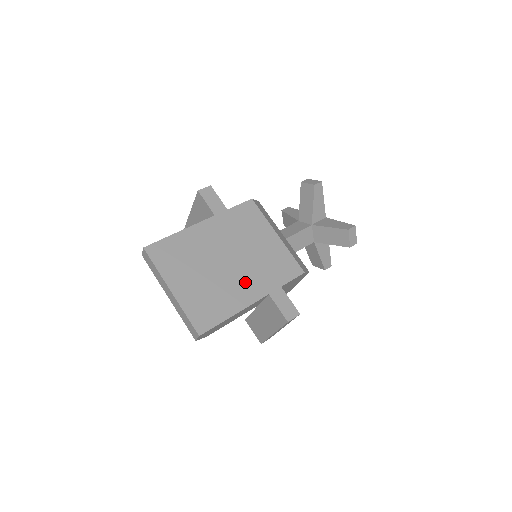
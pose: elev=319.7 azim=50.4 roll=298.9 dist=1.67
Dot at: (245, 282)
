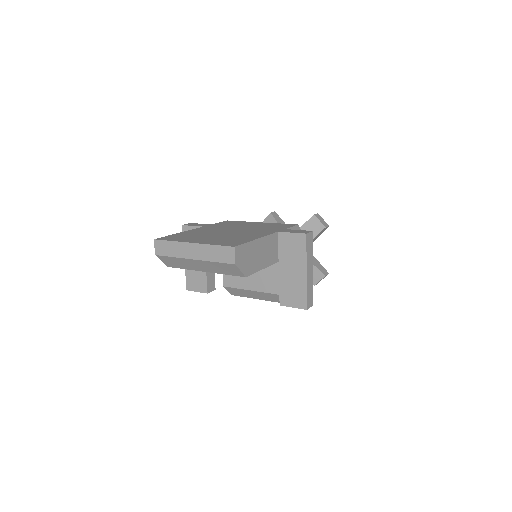
Dot at: (253, 233)
